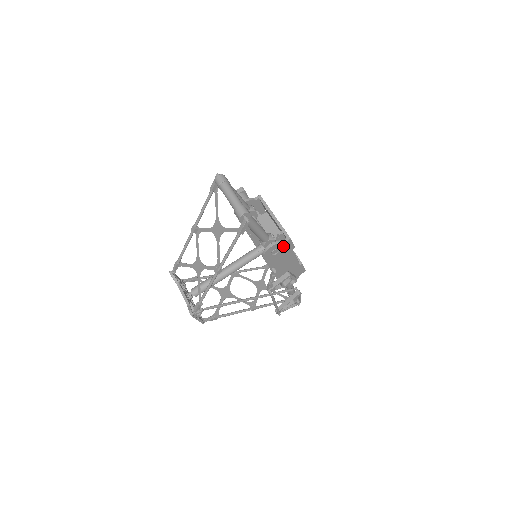
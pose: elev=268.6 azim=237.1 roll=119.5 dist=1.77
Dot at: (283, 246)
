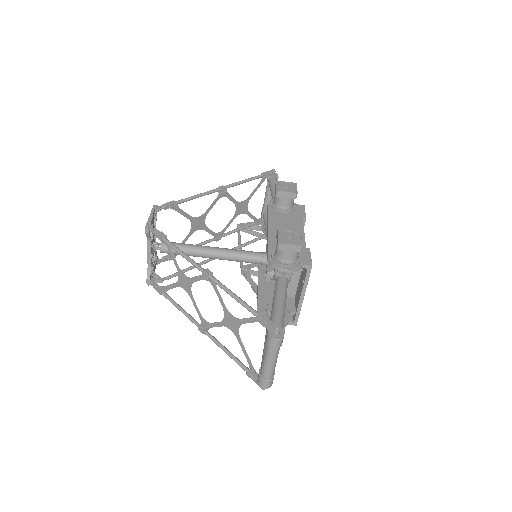
Dot at: (284, 319)
